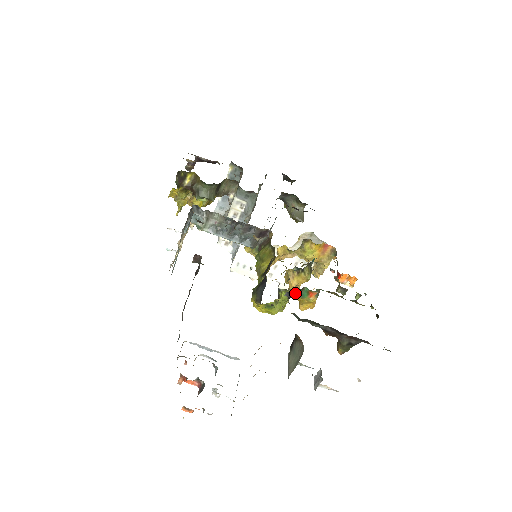
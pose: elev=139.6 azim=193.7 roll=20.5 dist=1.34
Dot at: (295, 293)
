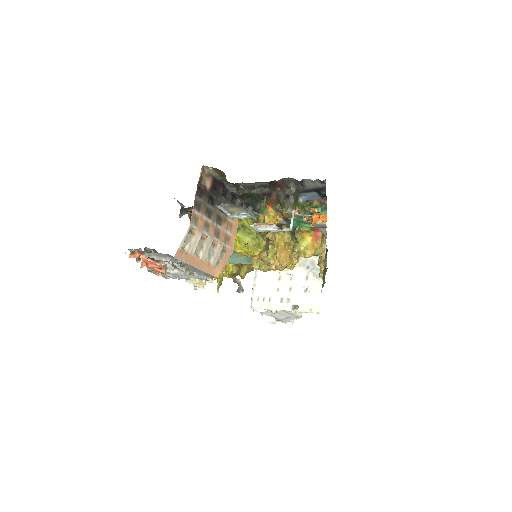
Dot at: occluded
